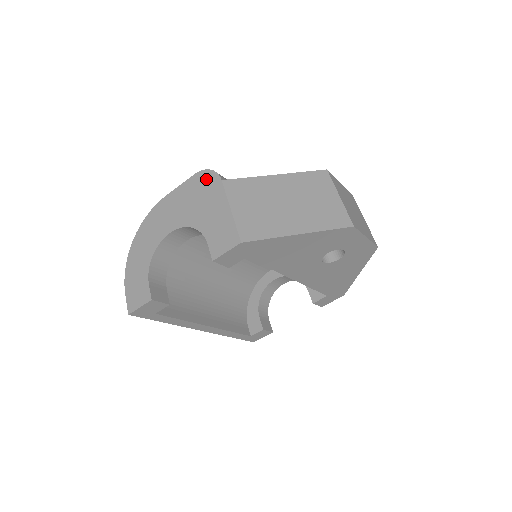
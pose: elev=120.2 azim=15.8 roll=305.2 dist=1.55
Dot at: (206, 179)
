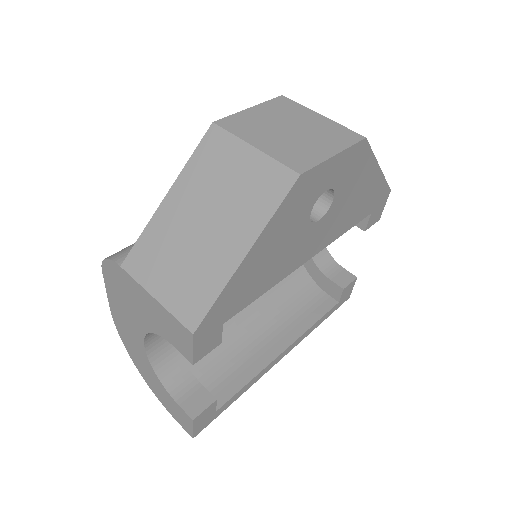
Dot at: (112, 272)
